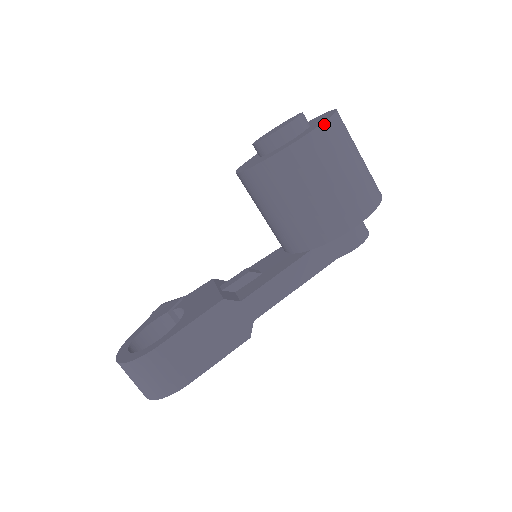
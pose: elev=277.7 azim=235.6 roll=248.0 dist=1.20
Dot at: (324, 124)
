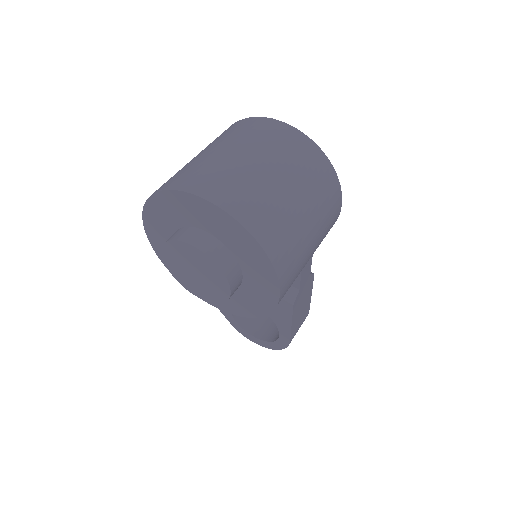
Dot at: (277, 271)
